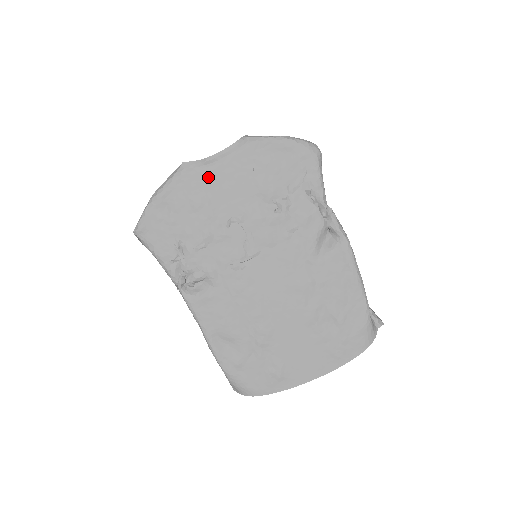
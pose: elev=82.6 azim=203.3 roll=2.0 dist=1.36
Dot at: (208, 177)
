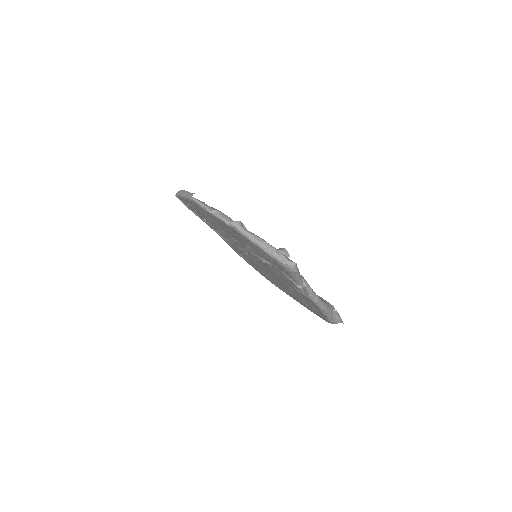
Dot at: (211, 217)
